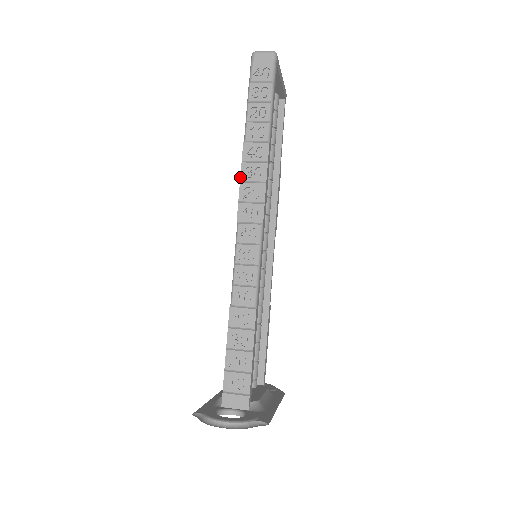
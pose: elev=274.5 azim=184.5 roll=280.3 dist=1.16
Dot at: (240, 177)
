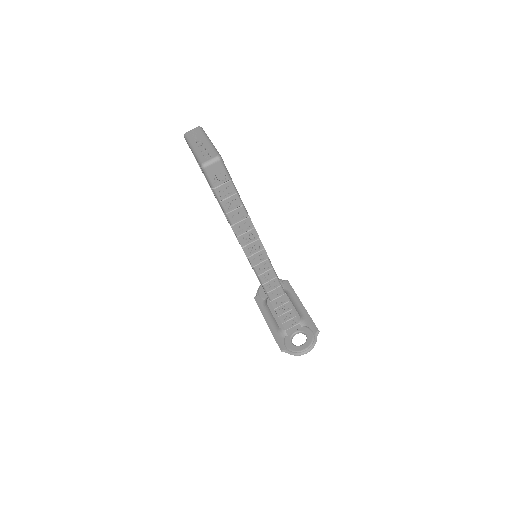
Dot at: (241, 245)
